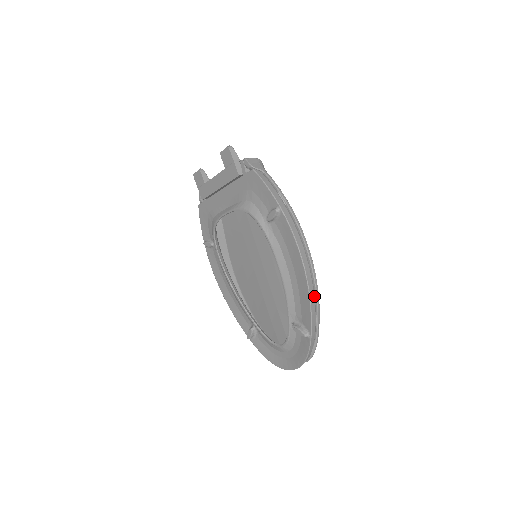
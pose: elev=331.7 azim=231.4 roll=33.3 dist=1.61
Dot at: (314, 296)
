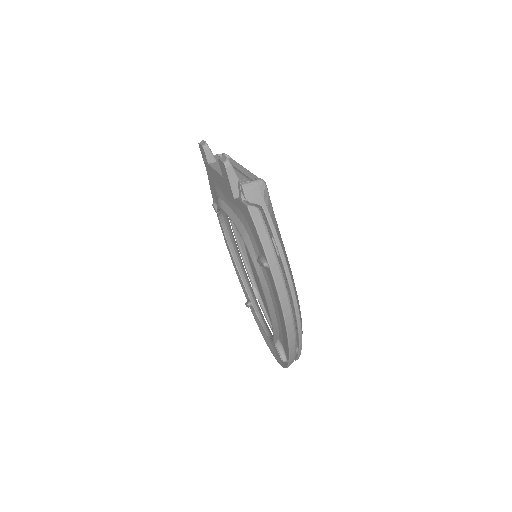
Dot at: (295, 341)
